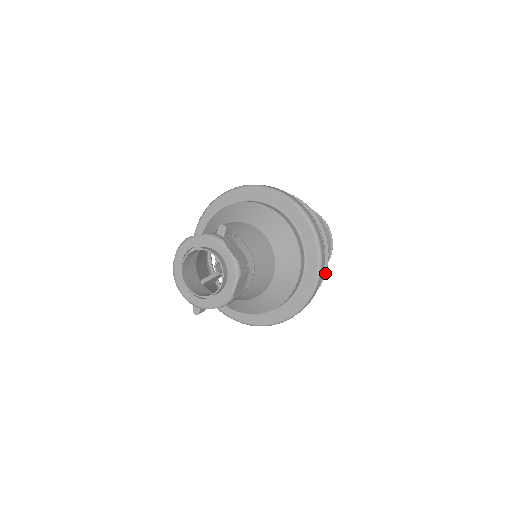
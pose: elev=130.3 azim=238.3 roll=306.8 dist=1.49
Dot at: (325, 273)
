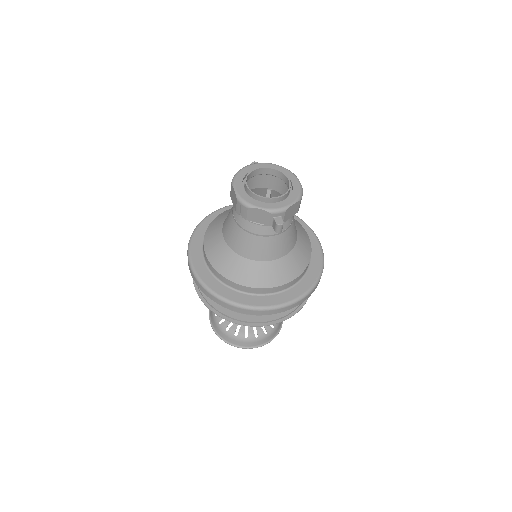
Dot at: occluded
